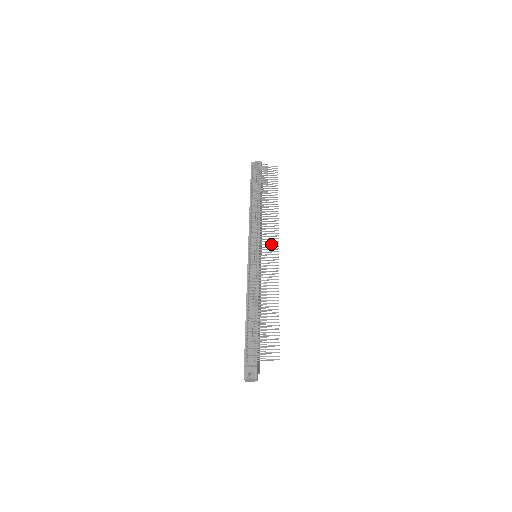
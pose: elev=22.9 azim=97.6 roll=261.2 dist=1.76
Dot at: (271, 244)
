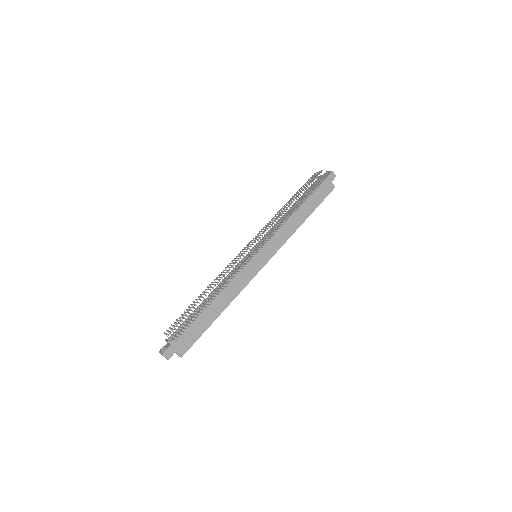
Dot at: (263, 243)
